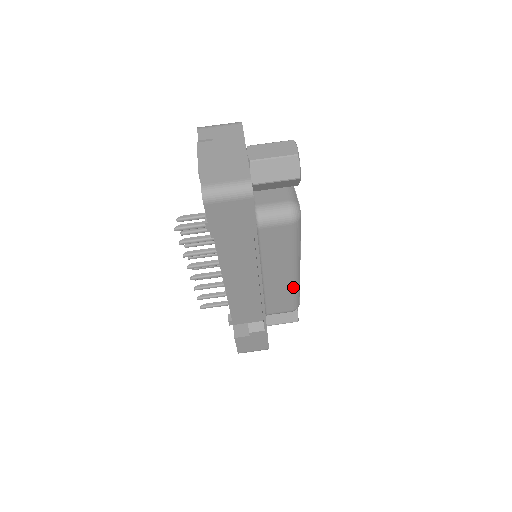
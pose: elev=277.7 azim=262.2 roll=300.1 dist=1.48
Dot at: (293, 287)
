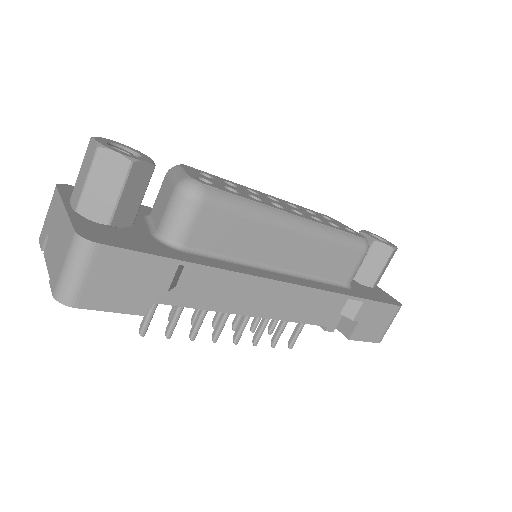
Dot at: (323, 238)
